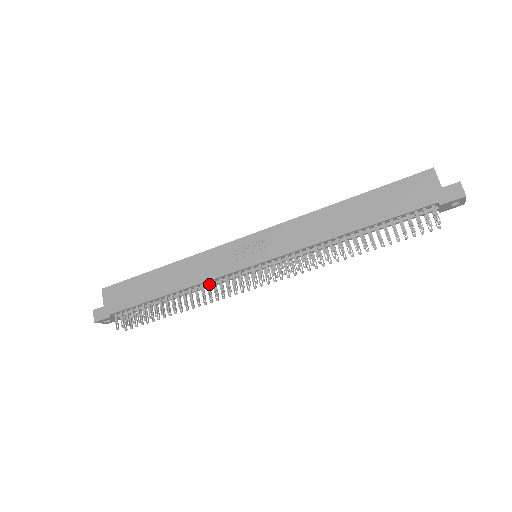
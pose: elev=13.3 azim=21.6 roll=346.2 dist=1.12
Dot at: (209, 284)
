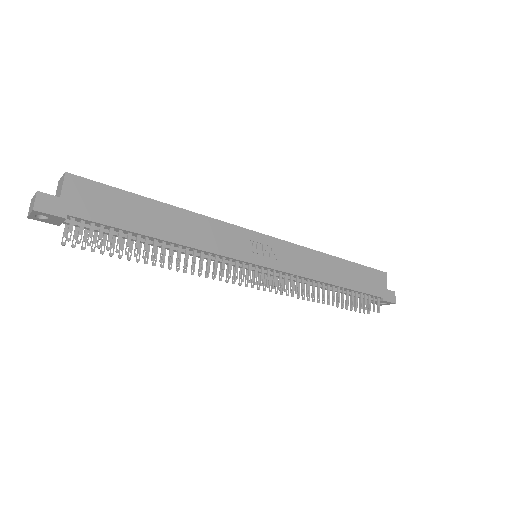
Dot at: (211, 257)
